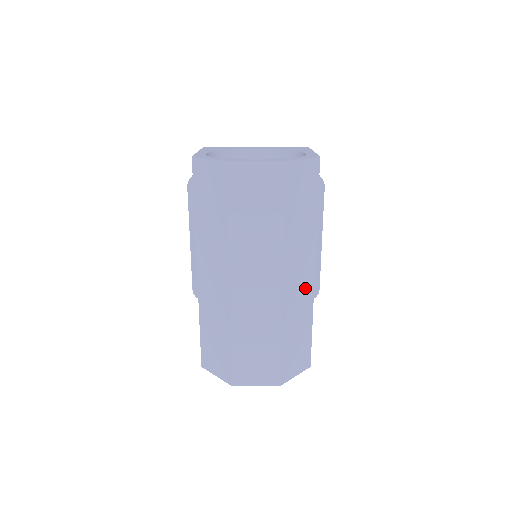
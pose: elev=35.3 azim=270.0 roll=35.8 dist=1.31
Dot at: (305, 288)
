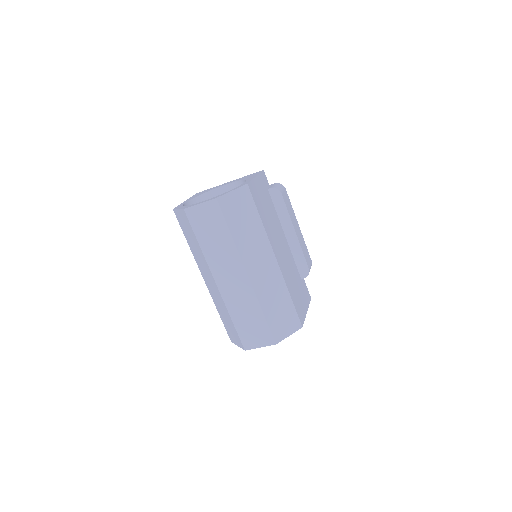
Dot at: (272, 273)
